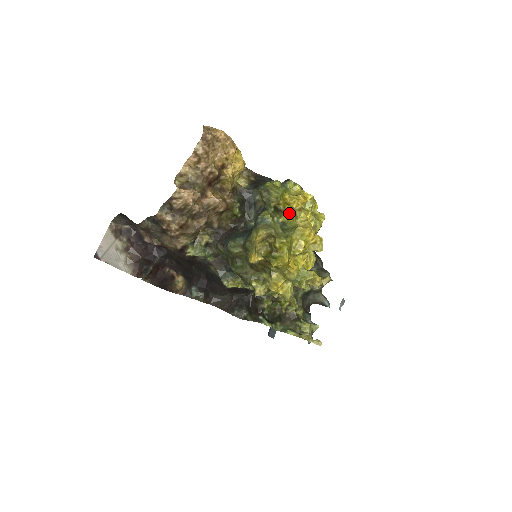
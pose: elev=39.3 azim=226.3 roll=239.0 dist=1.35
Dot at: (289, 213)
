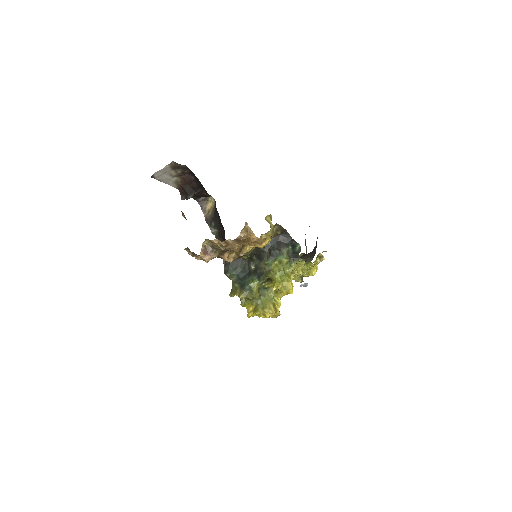
Dot at: occluded
